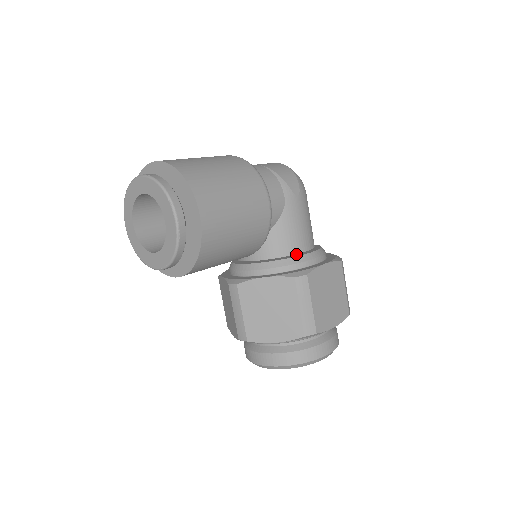
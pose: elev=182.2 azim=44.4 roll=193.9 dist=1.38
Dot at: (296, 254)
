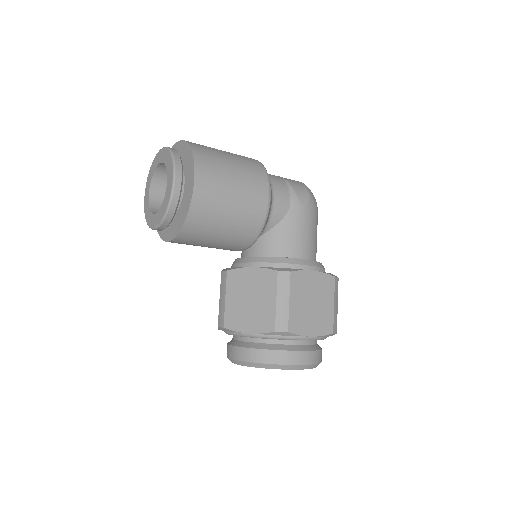
Dot at: occluded
